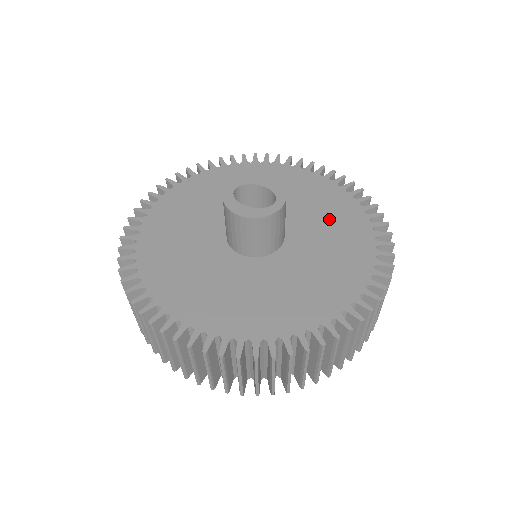
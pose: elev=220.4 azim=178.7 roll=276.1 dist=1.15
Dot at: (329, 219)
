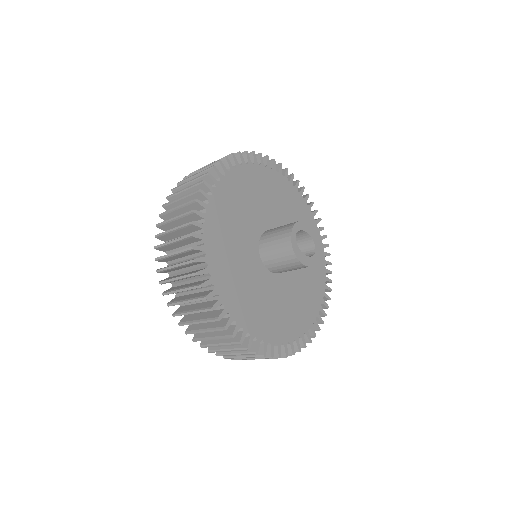
Dot at: occluded
